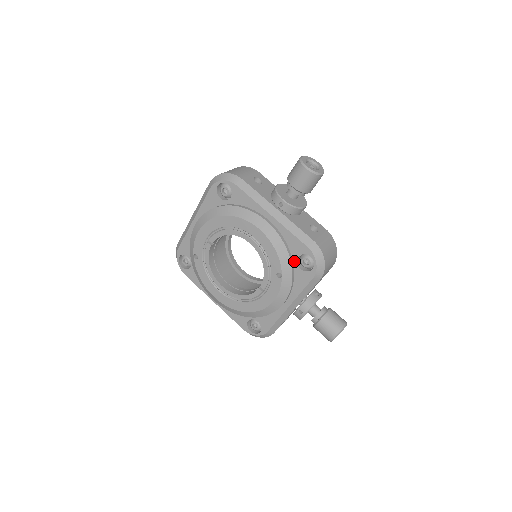
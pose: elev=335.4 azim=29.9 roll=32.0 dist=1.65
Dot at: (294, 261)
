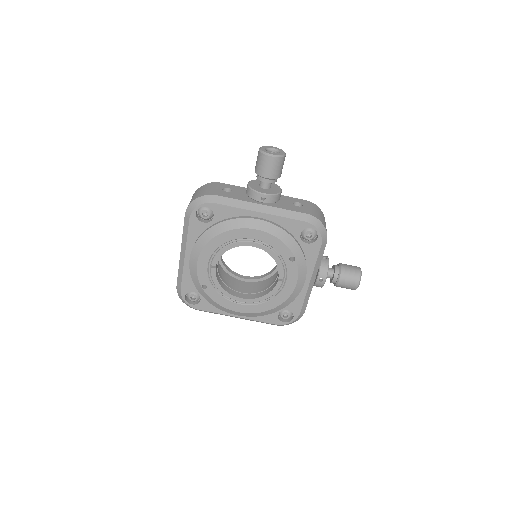
Dot at: (298, 240)
